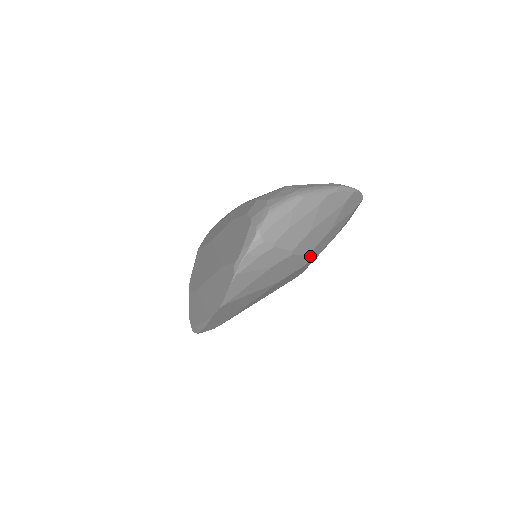
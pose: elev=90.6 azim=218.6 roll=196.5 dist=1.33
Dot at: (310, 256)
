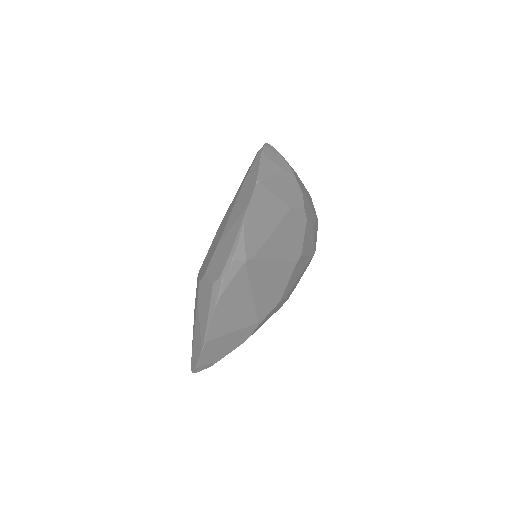
Dot at: (304, 201)
